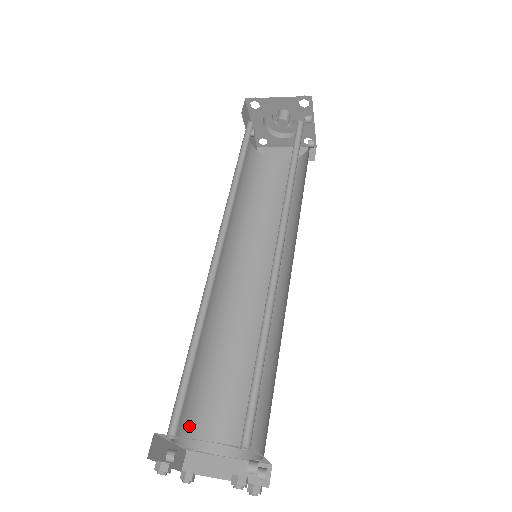
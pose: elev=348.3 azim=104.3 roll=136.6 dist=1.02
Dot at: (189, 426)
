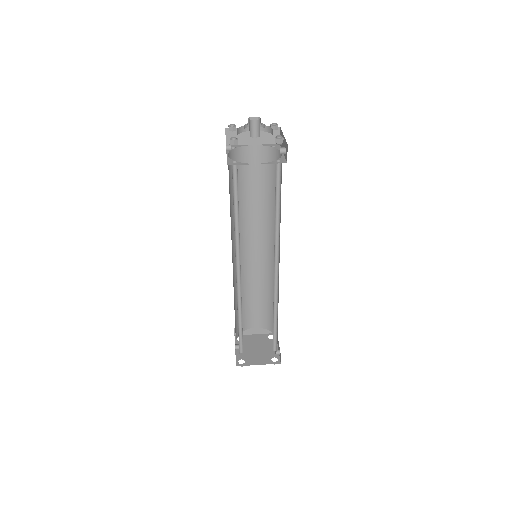
Dot at: (237, 330)
